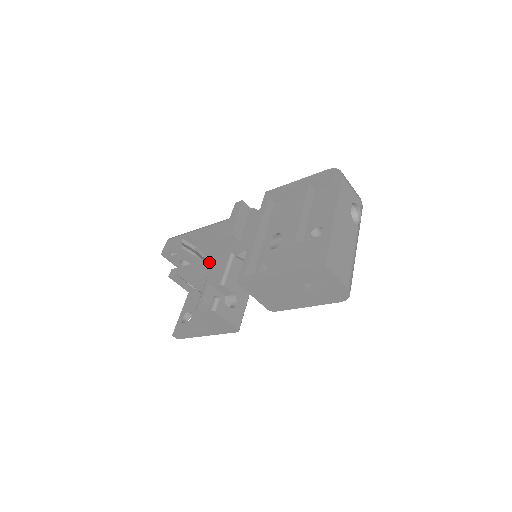
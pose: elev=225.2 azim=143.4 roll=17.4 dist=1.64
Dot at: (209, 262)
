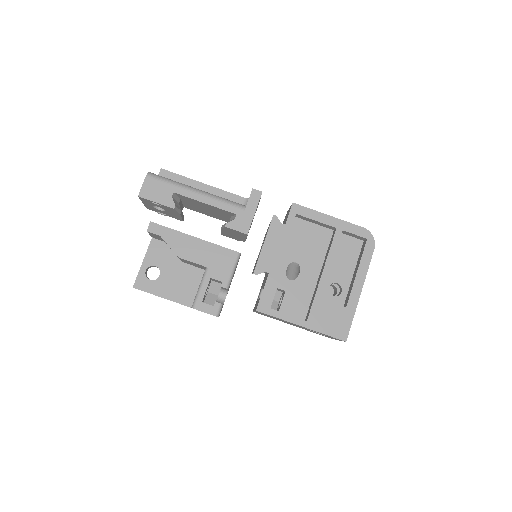
Dot at: (209, 247)
